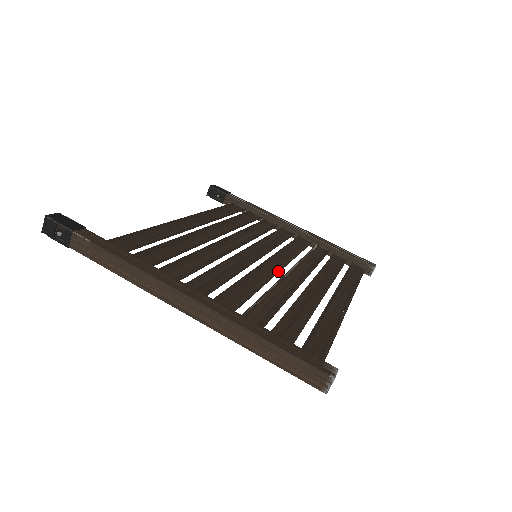
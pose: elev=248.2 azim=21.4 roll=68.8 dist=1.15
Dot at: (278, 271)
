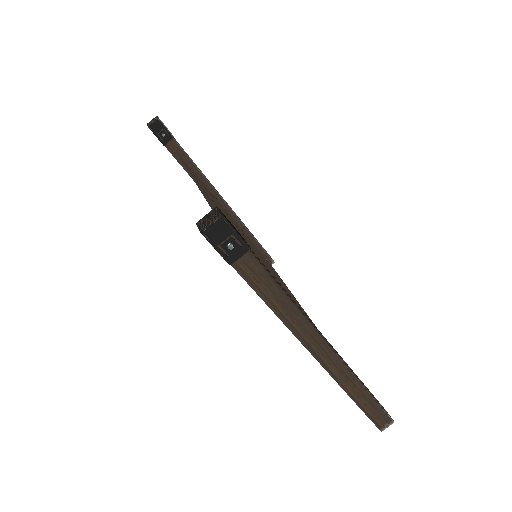
Dot at: occluded
